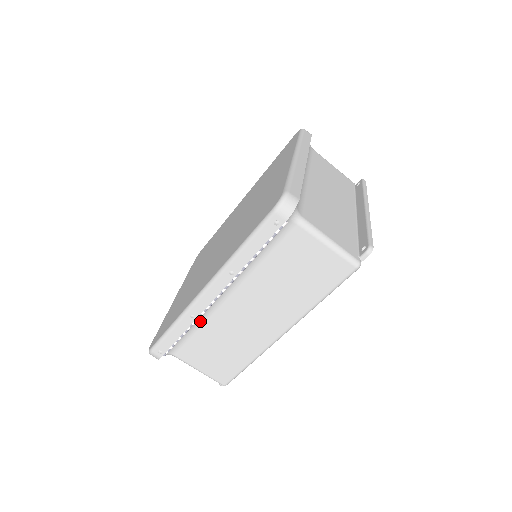
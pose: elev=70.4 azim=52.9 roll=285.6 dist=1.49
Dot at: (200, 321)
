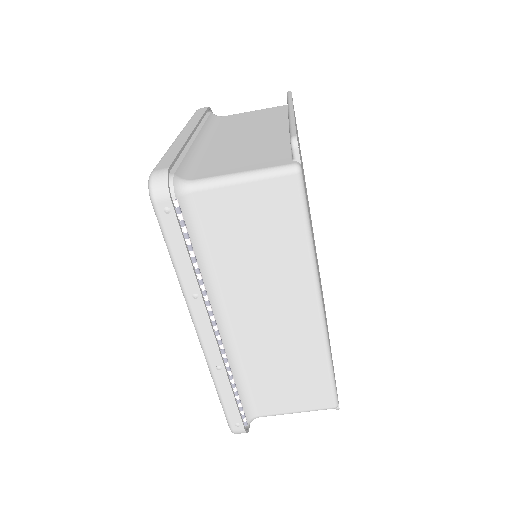
Dot at: (237, 365)
